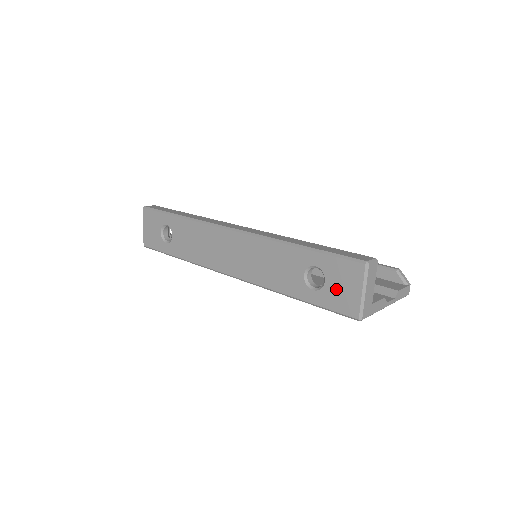
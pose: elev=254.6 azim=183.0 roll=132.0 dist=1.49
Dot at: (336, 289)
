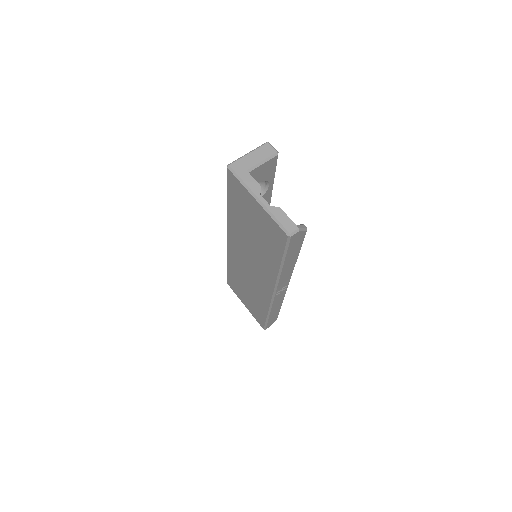
Dot at: occluded
